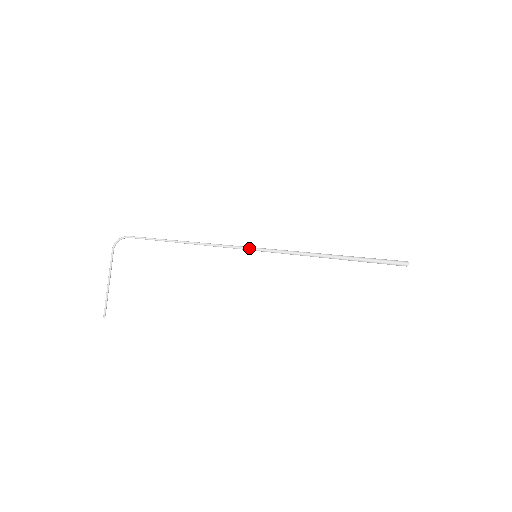
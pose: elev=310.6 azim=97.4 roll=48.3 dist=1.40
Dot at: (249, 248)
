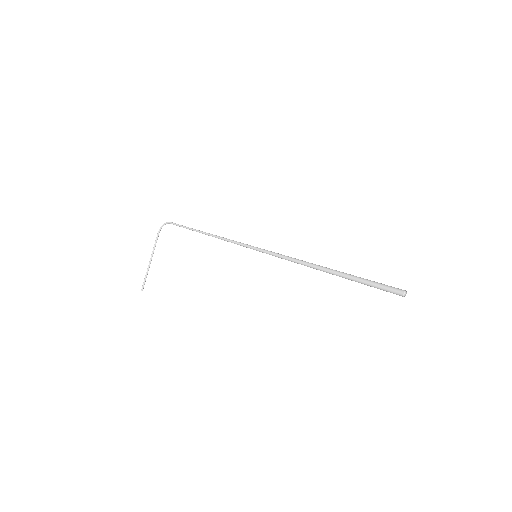
Dot at: (251, 247)
